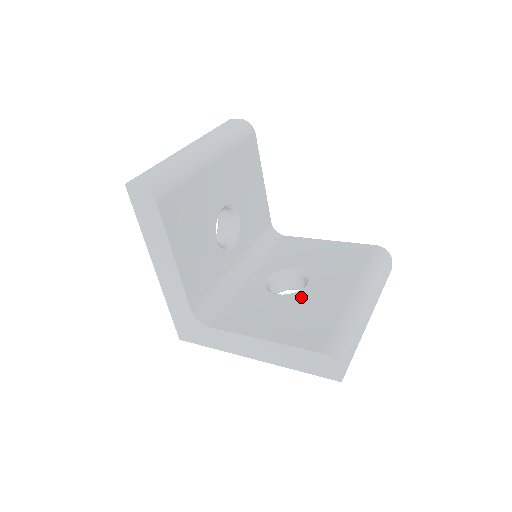
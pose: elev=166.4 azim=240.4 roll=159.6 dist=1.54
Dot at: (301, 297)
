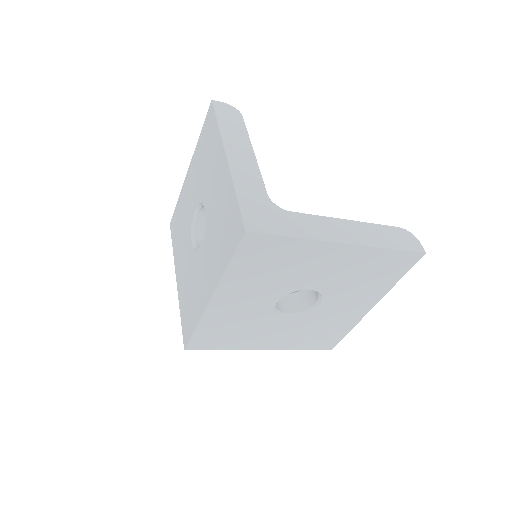
Dot at: occluded
